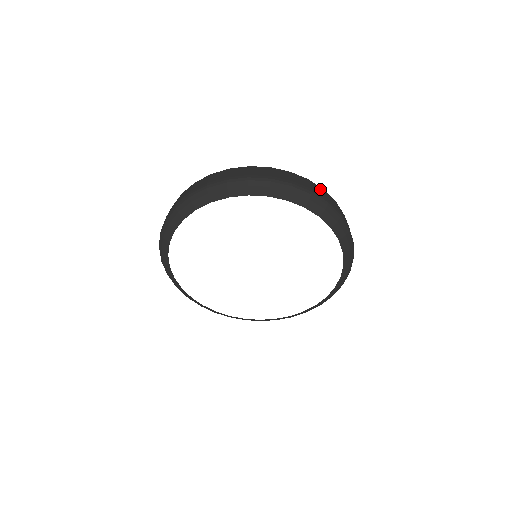
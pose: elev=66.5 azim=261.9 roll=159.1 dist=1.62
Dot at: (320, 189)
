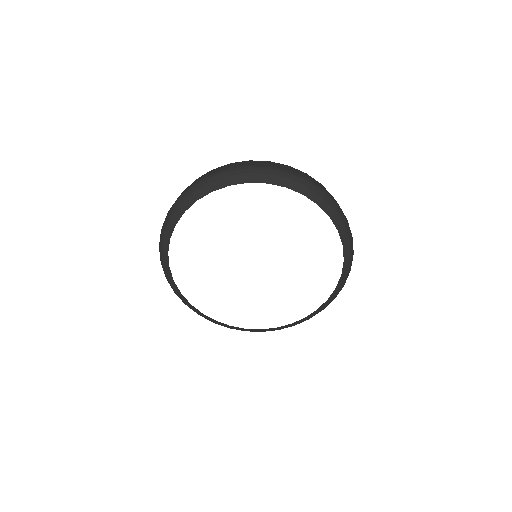
Dot at: (301, 172)
